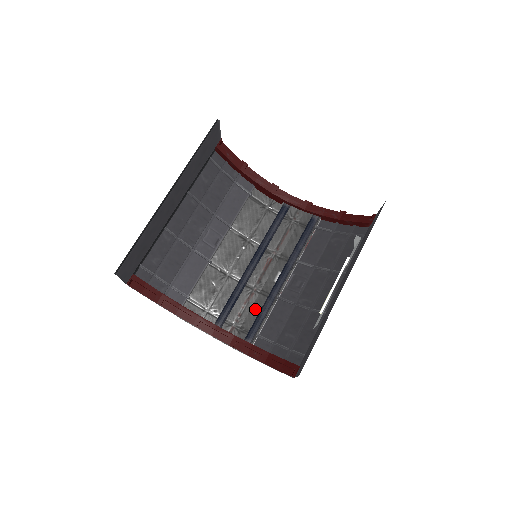
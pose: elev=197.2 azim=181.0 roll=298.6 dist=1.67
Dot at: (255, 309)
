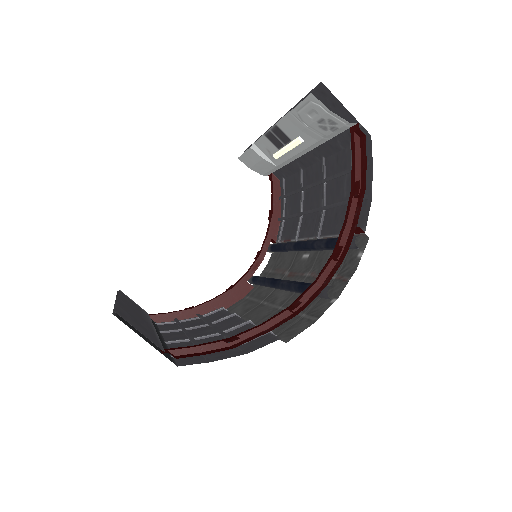
Dot at: (326, 262)
